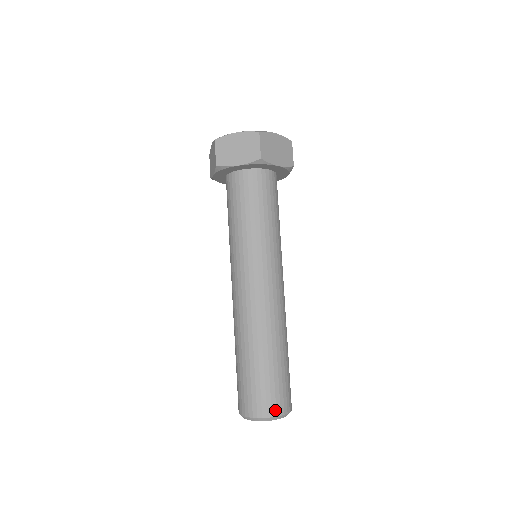
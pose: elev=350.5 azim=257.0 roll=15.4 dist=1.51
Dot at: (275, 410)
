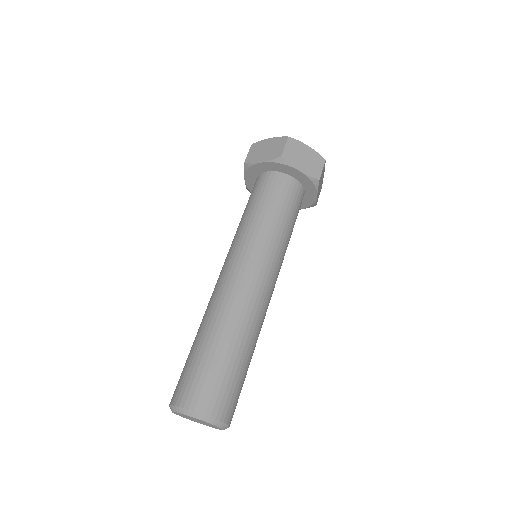
Dot at: (228, 416)
